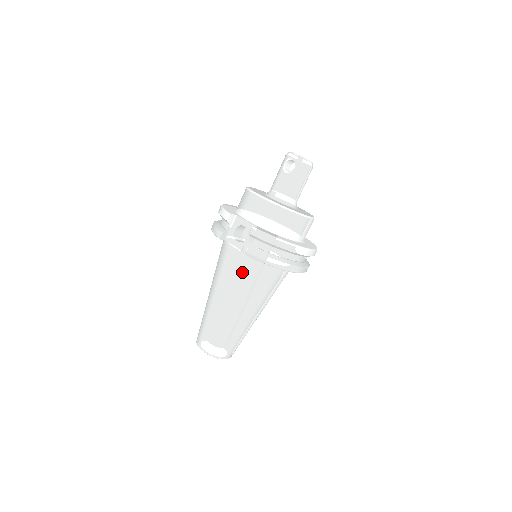
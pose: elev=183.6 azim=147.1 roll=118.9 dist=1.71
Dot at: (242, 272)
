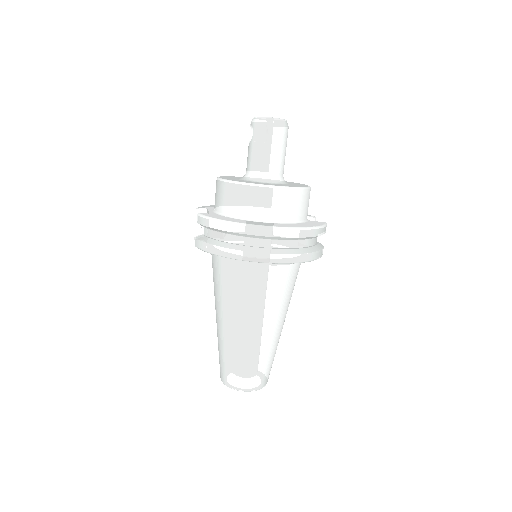
Dot at: (217, 273)
